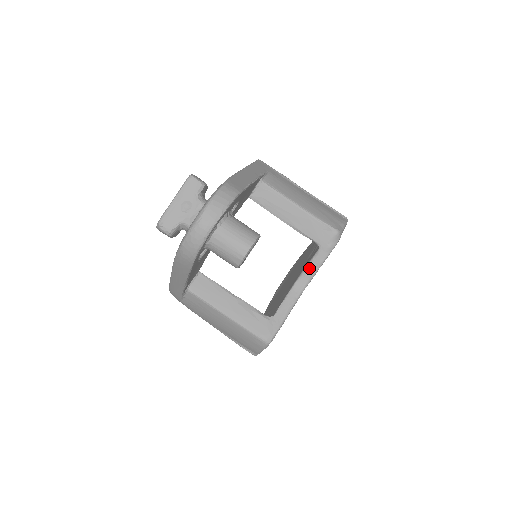
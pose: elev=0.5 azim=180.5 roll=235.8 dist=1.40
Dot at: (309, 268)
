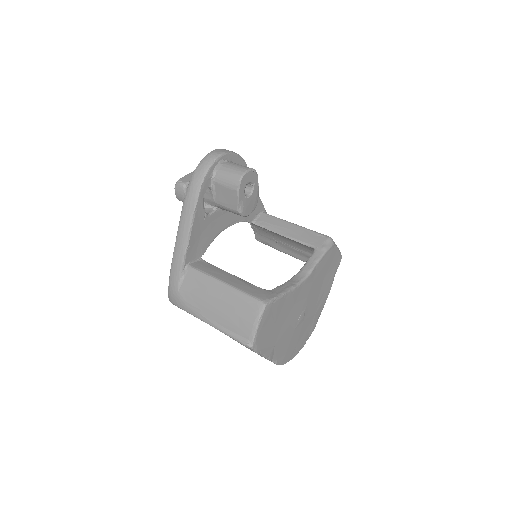
Dot at: (306, 265)
